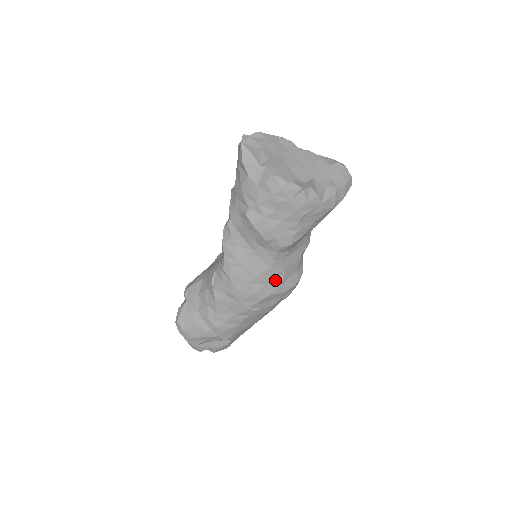
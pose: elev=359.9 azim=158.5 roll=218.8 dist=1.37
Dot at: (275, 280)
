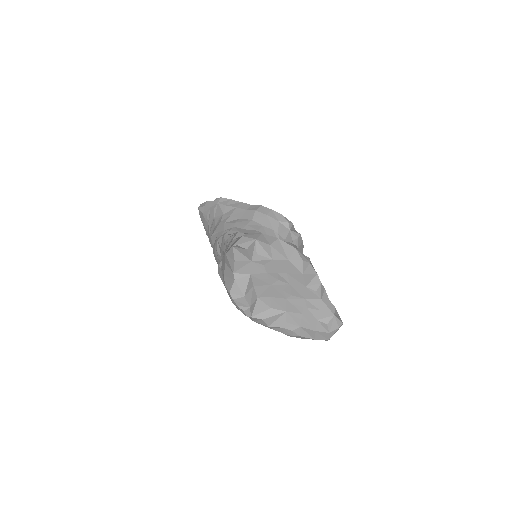
Dot at: occluded
